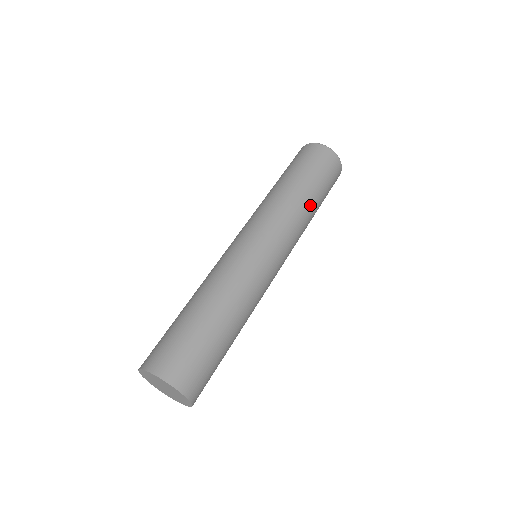
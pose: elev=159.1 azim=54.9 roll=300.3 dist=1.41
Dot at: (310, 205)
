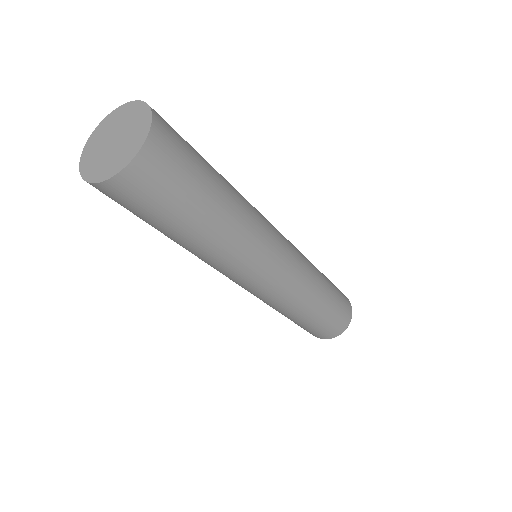
Dot at: (323, 285)
